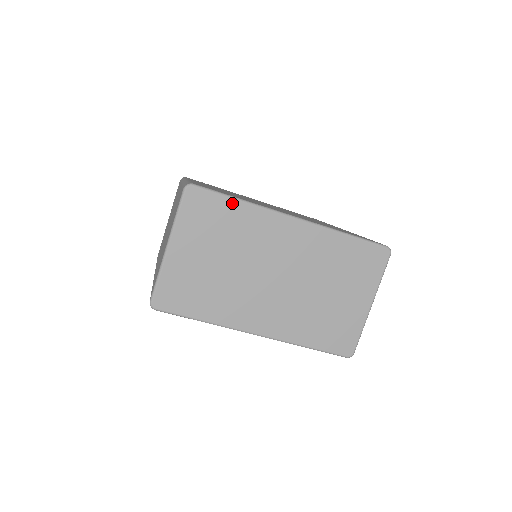
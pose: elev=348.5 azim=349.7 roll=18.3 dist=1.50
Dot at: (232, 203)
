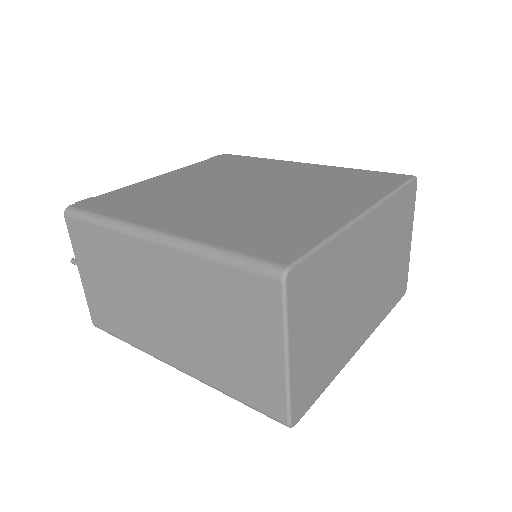
Dot at: (325, 251)
